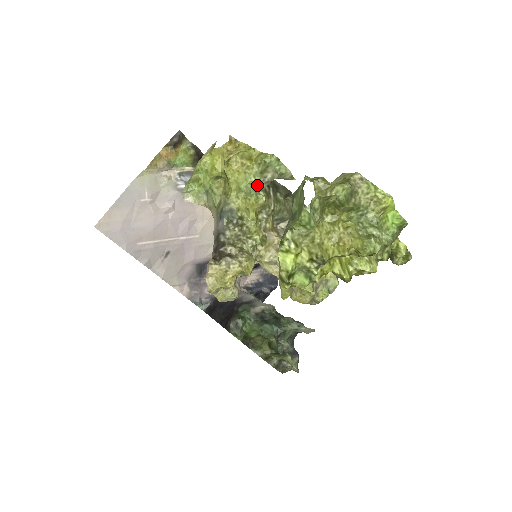
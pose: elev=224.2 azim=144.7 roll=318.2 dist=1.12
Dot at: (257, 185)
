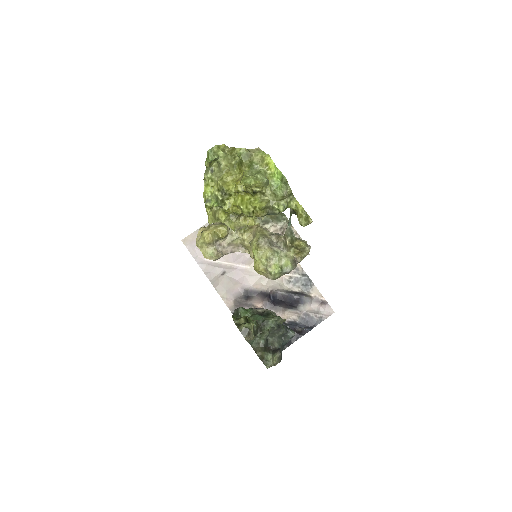
Dot at: occluded
